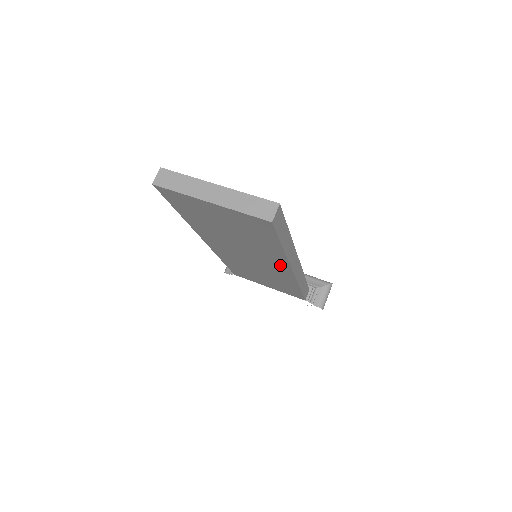
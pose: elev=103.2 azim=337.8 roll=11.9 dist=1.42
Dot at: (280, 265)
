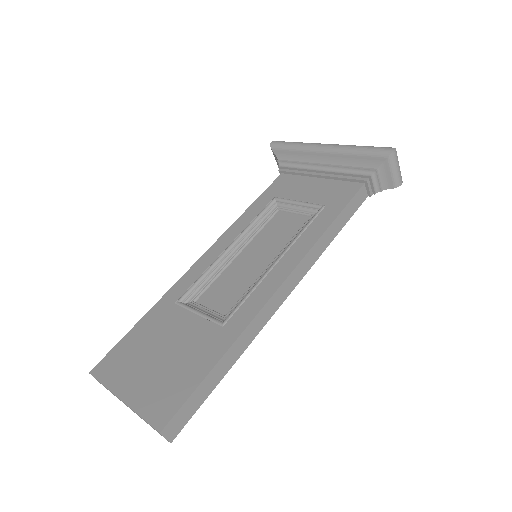
Dot at: occluded
